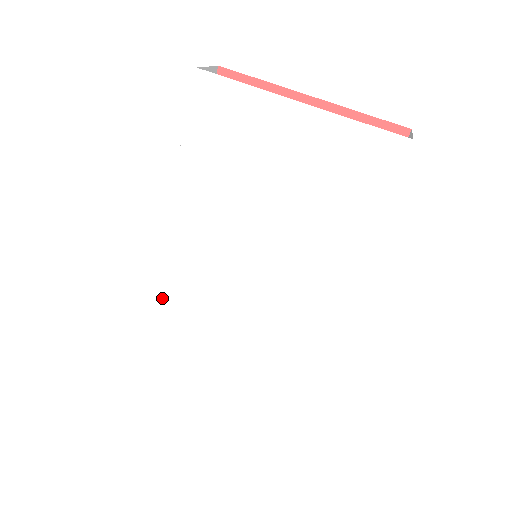
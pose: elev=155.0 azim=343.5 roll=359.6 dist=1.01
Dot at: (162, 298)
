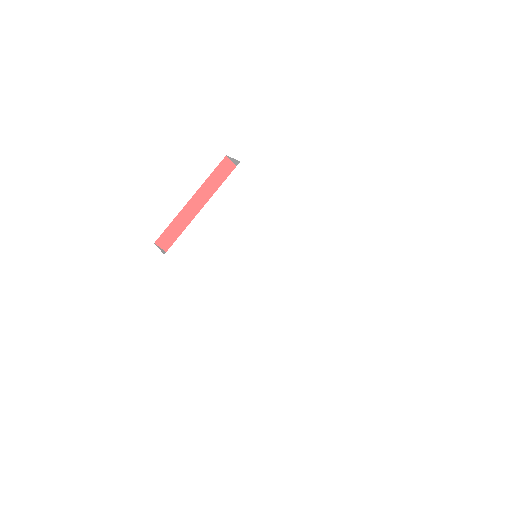
Dot at: (260, 316)
